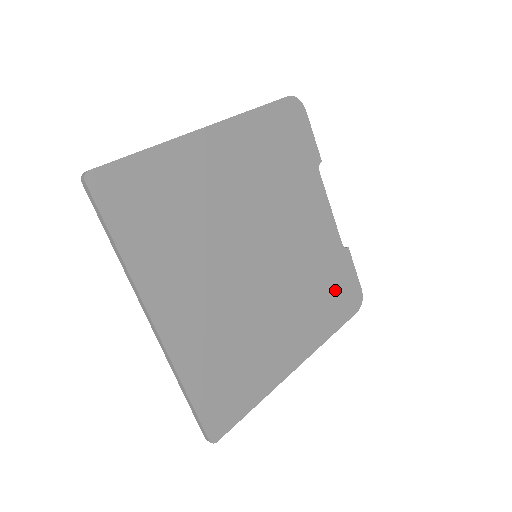
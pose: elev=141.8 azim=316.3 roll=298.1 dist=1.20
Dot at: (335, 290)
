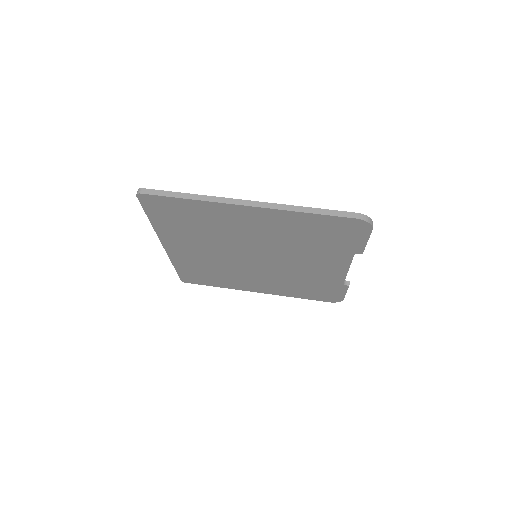
Dot at: (316, 290)
